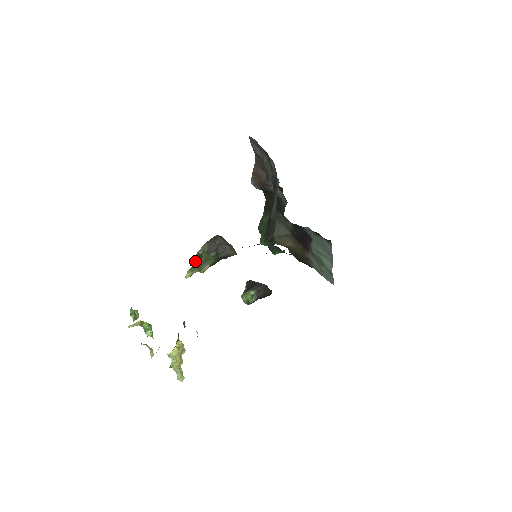
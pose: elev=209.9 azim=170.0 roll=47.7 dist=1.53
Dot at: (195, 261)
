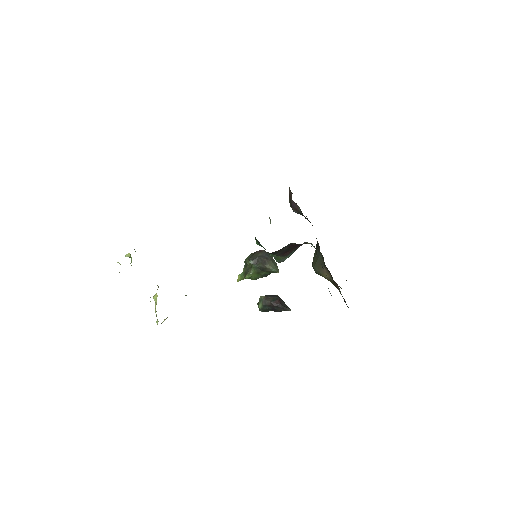
Dot at: (244, 268)
